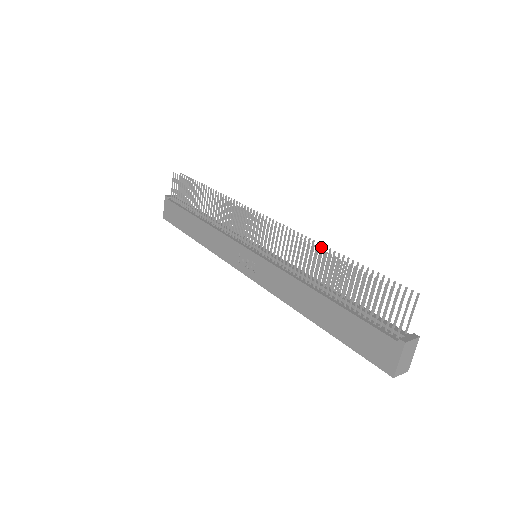
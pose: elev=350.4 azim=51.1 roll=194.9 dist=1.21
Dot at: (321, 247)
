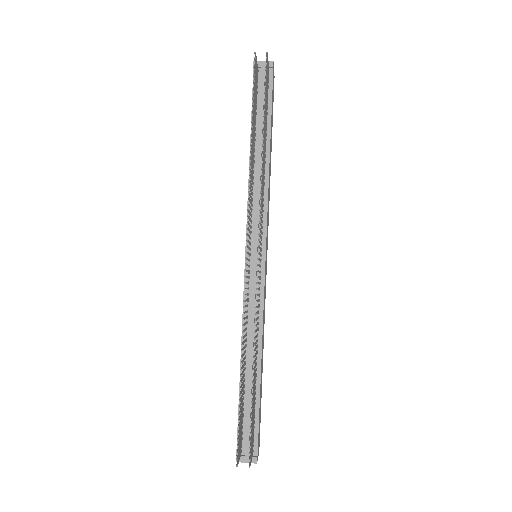
Dot at: (254, 345)
